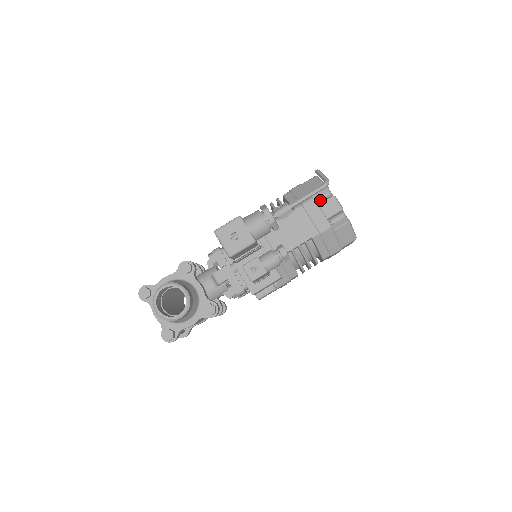
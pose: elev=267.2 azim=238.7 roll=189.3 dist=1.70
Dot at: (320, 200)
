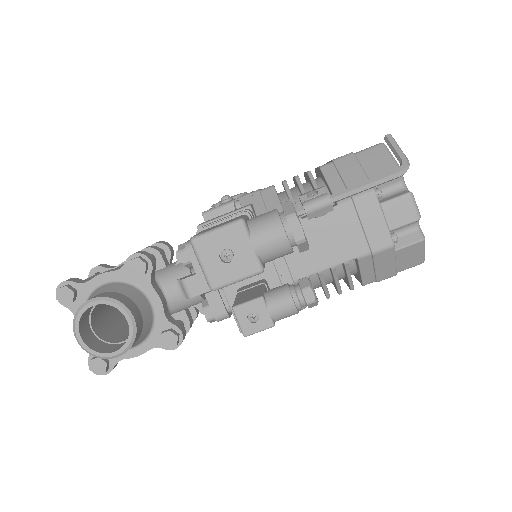
Dot at: (383, 193)
